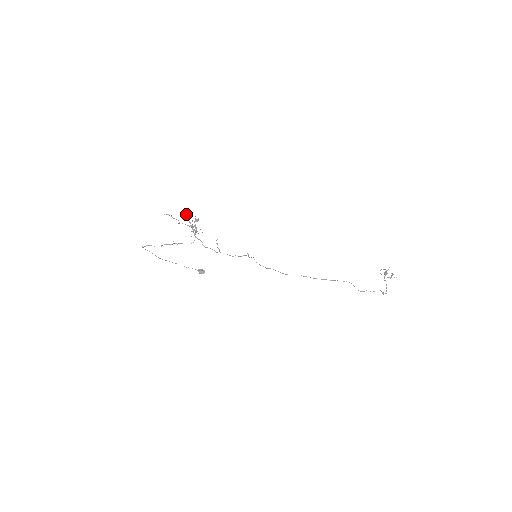
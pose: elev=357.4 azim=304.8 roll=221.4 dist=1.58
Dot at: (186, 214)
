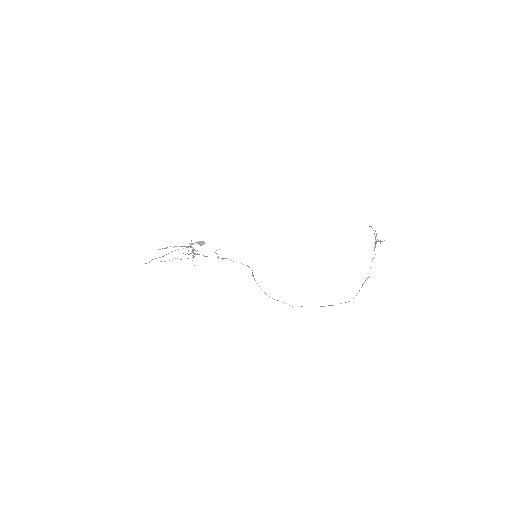
Dot at: occluded
